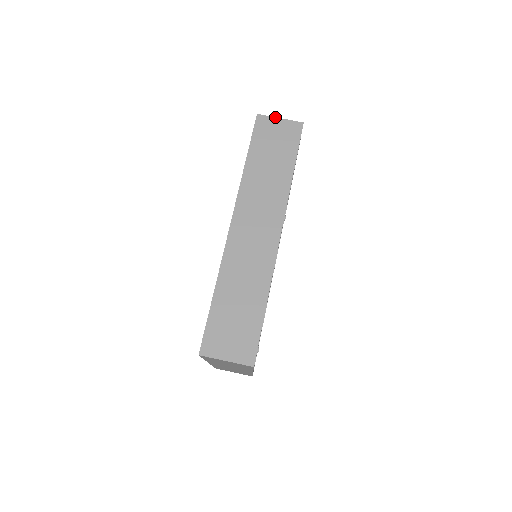
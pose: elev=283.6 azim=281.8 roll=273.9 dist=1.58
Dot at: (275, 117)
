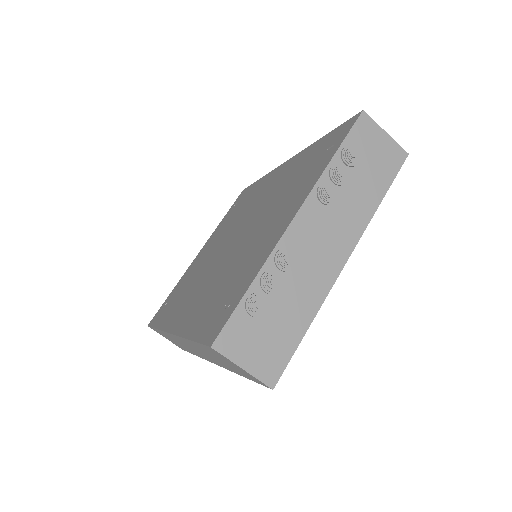
Dot at: (235, 364)
